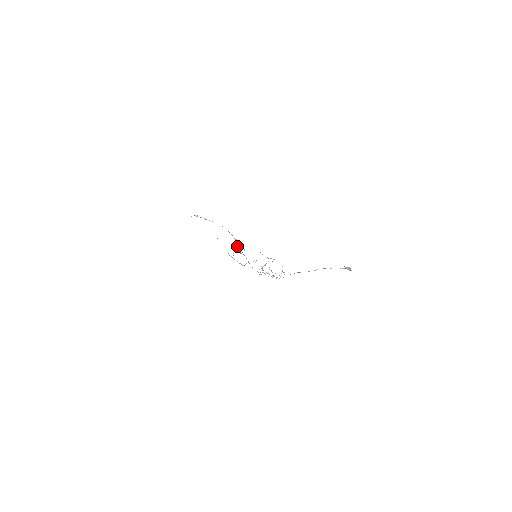
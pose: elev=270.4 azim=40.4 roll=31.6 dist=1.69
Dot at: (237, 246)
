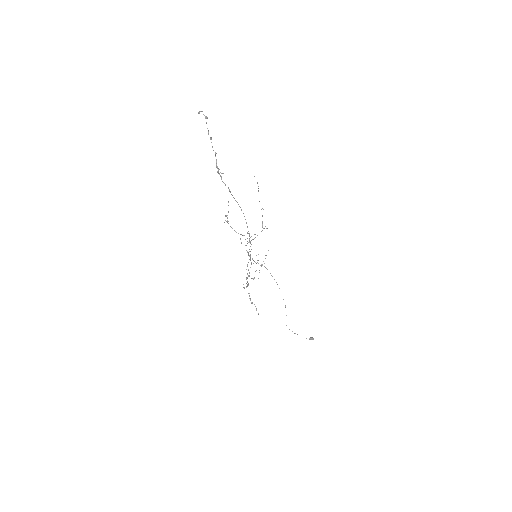
Dot at: (248, 269)
